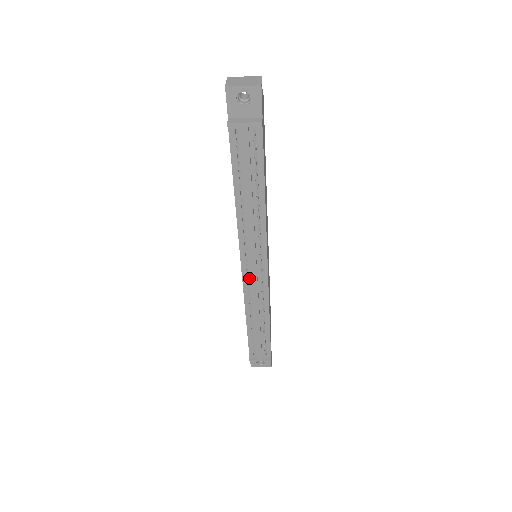
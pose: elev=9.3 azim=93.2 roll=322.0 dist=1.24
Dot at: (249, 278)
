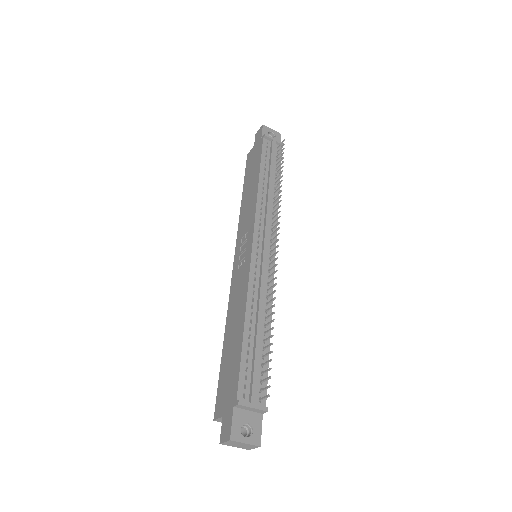
Dot at: (258, 257)
